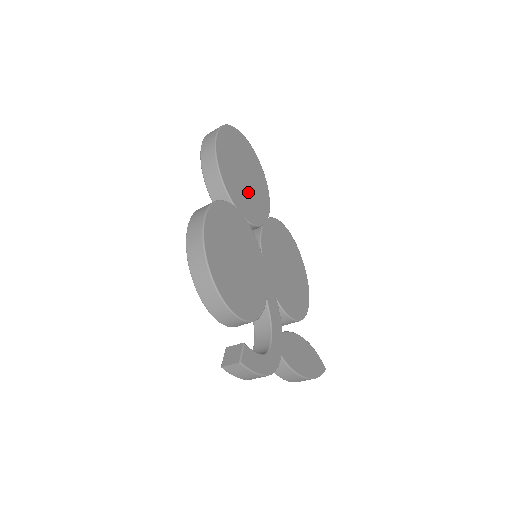
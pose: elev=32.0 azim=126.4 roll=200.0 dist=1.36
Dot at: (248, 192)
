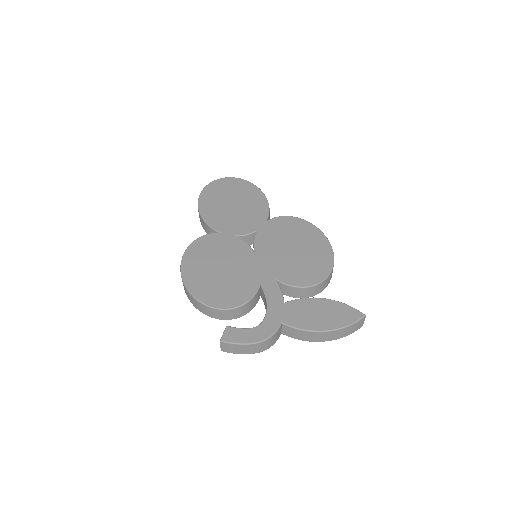
Dot at: (237, 215)
